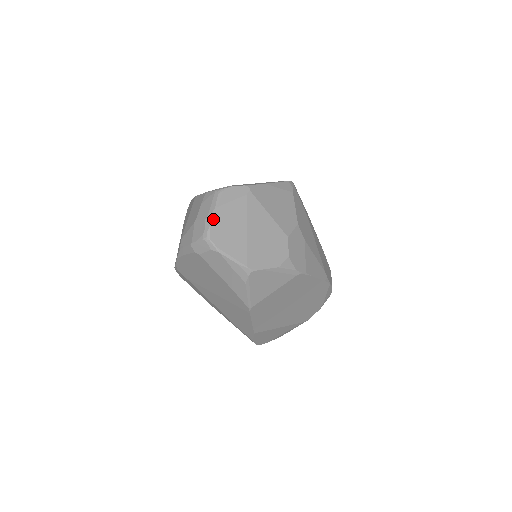
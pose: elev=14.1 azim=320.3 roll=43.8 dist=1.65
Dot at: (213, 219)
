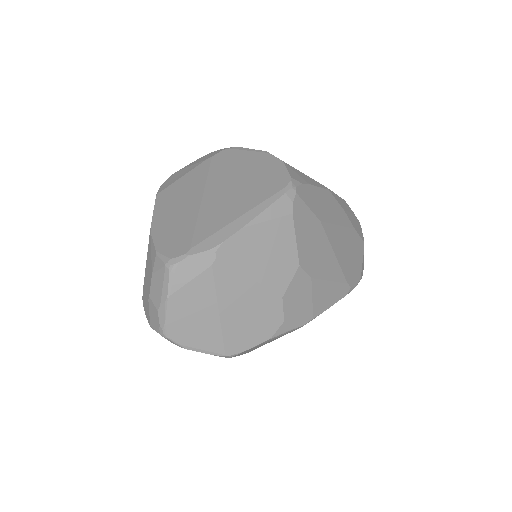
Dot at: (167, 312)
